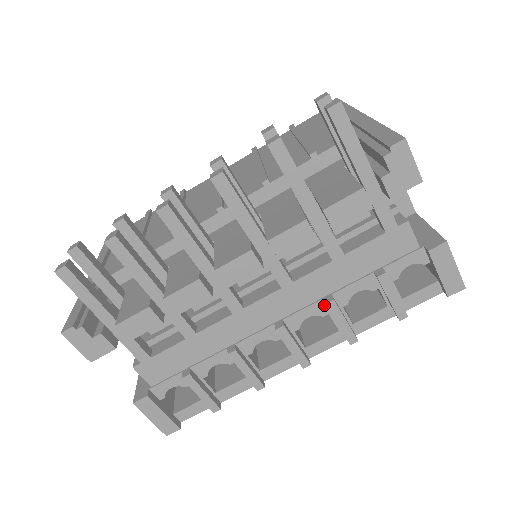
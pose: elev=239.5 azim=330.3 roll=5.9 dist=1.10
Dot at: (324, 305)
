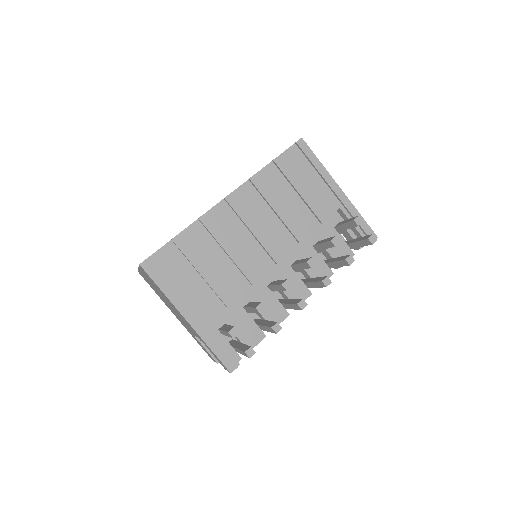
Dot at: occluded
